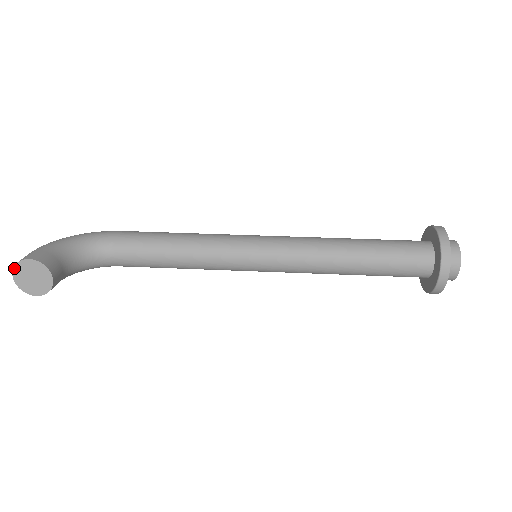
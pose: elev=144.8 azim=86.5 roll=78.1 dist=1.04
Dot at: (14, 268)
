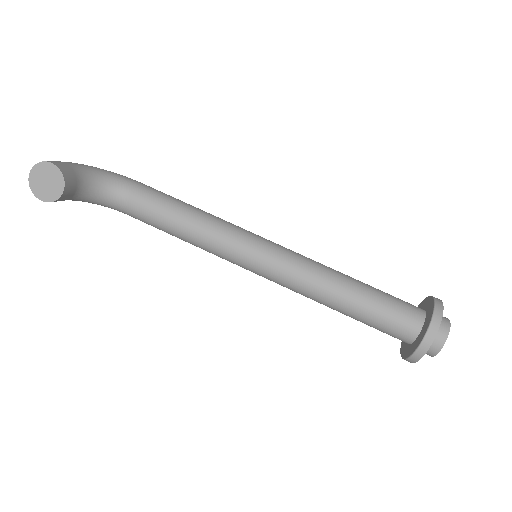
Dot at: (34, 166)
